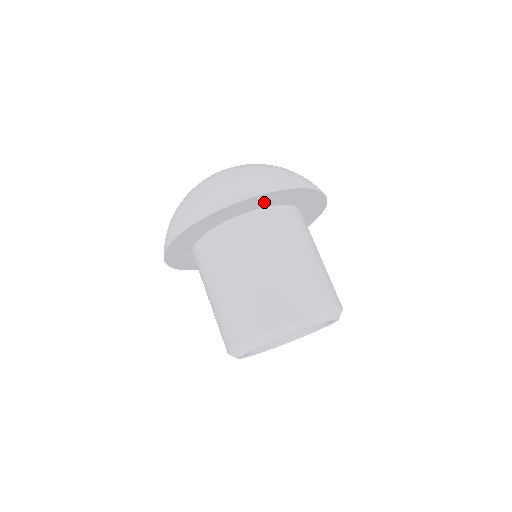
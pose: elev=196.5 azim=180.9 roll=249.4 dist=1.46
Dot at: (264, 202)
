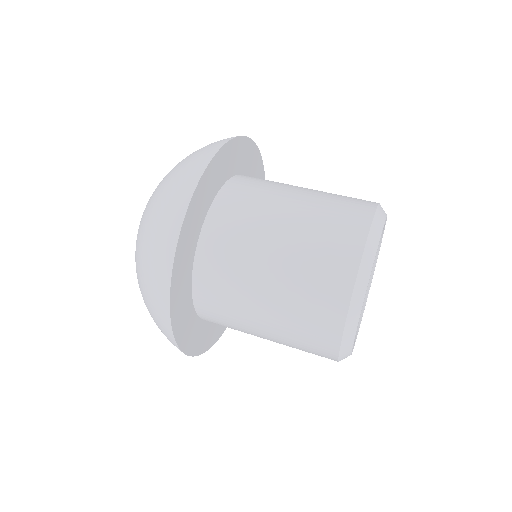
Dot at: (222, 171)
